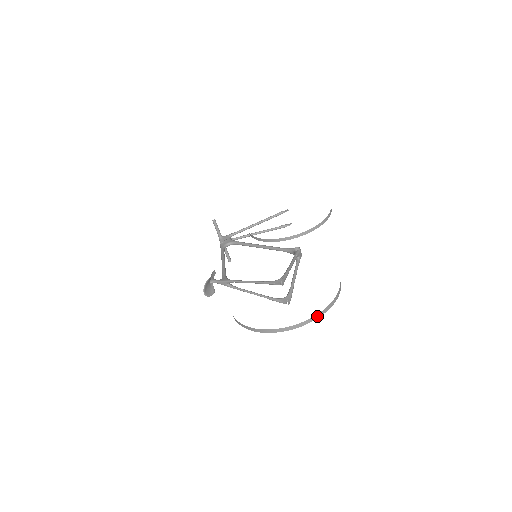
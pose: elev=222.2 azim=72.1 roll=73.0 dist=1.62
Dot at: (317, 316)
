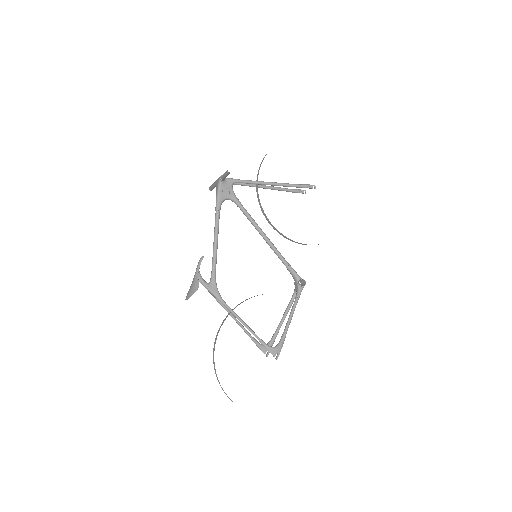
Dot at: occluded
